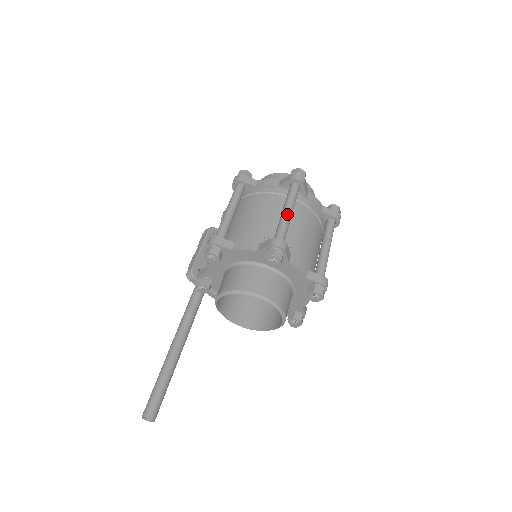
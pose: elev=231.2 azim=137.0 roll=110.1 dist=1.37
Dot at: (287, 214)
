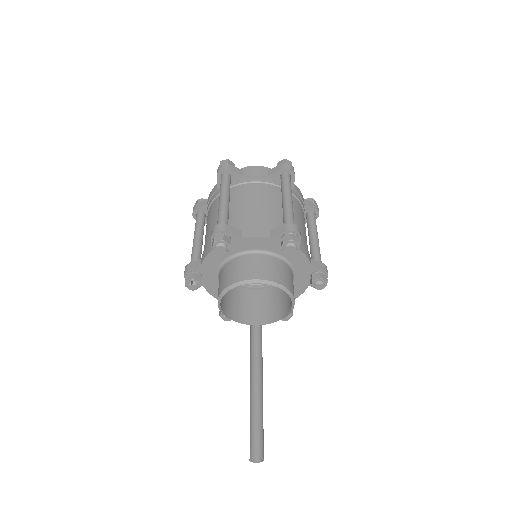
Dot at: (221, 202)
